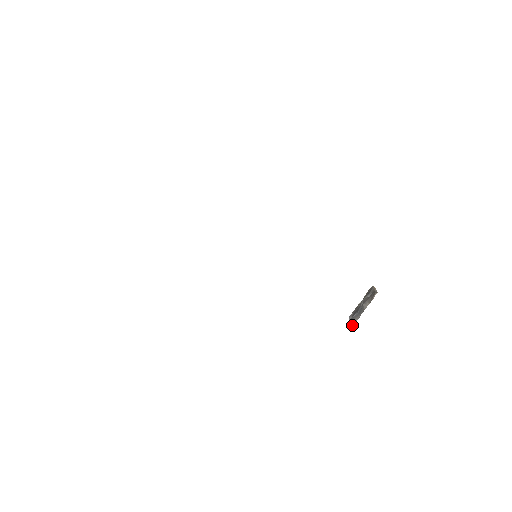
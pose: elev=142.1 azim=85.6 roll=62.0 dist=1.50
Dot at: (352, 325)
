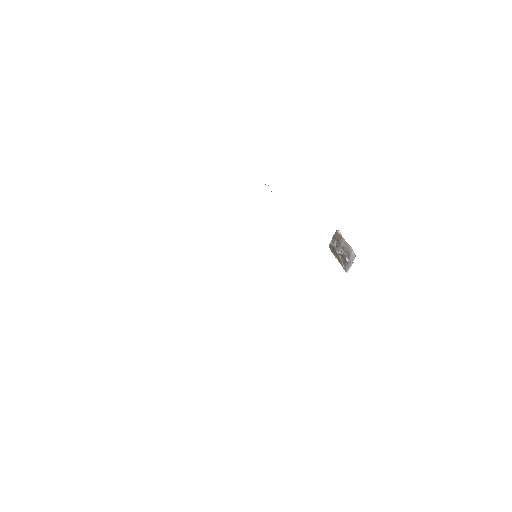
Dot at: (354, 255)
